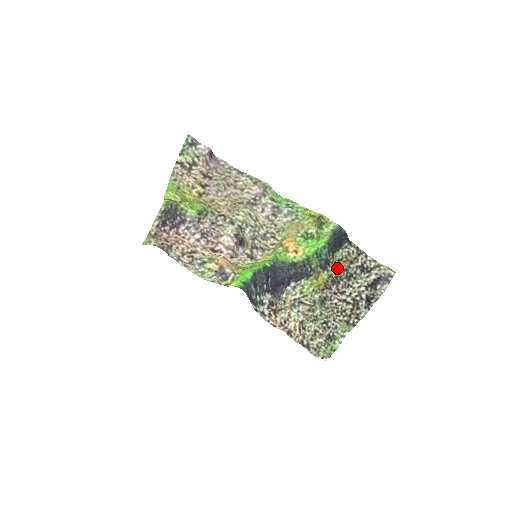
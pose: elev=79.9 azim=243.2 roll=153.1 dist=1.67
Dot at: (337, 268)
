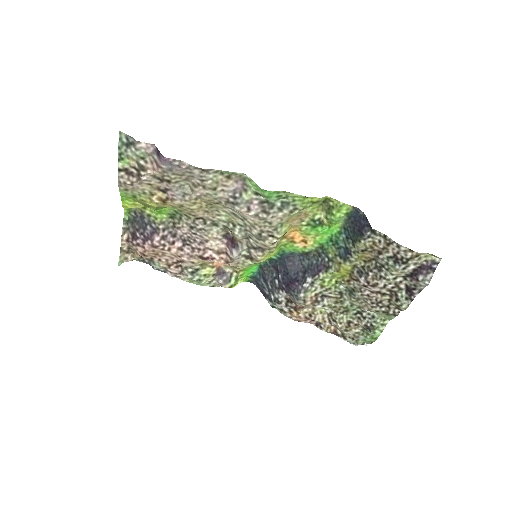
Dot at: (362, 258)
